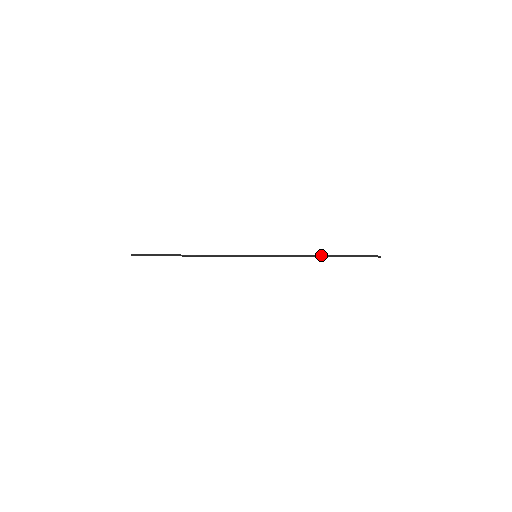
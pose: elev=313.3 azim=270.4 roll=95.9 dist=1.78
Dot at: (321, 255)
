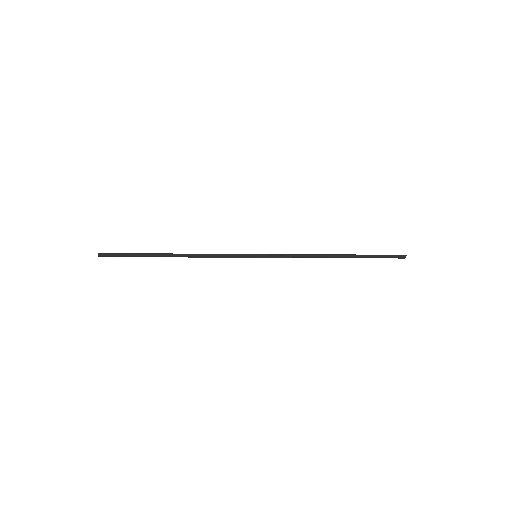
Dot at: (335, 254)
